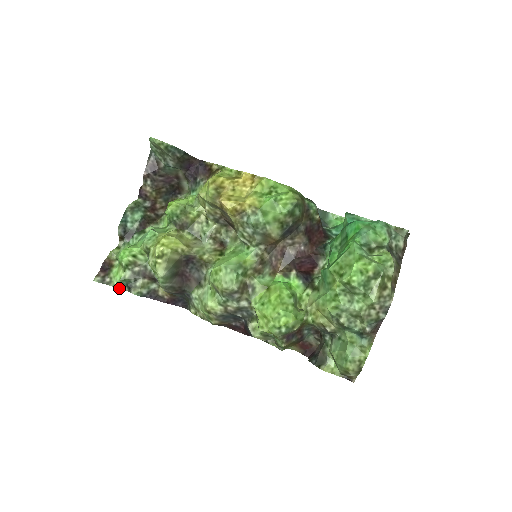
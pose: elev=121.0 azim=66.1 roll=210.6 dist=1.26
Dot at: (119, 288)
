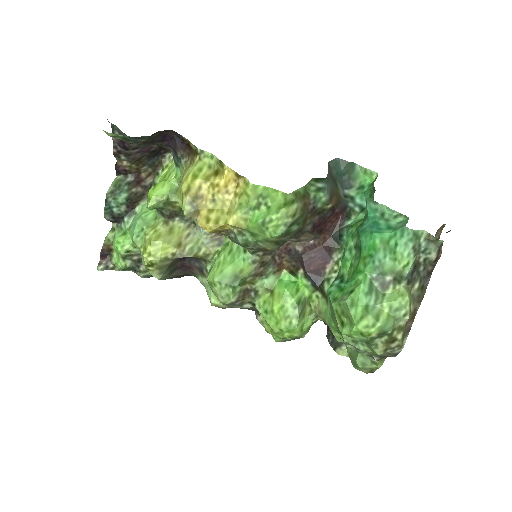
Dot at: (125, 270)
